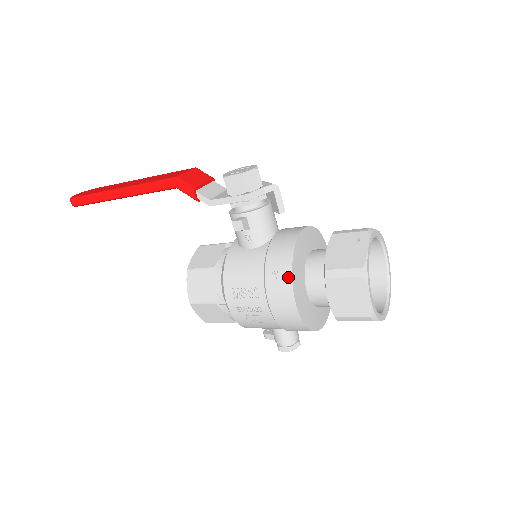
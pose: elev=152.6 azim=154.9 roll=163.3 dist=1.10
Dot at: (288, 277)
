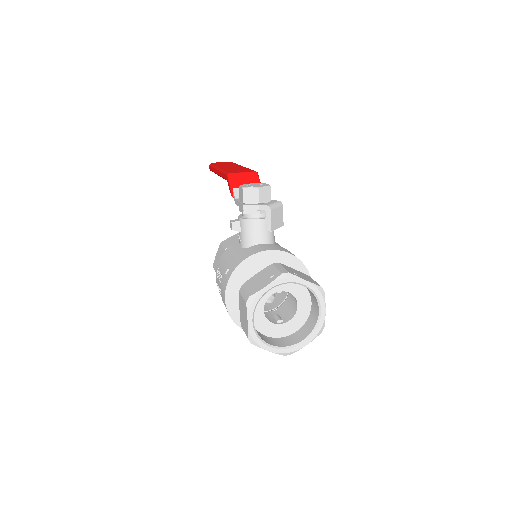
Dot at: (228, 277)
